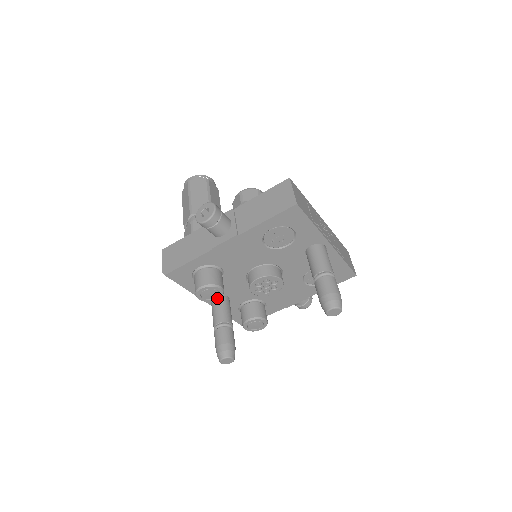
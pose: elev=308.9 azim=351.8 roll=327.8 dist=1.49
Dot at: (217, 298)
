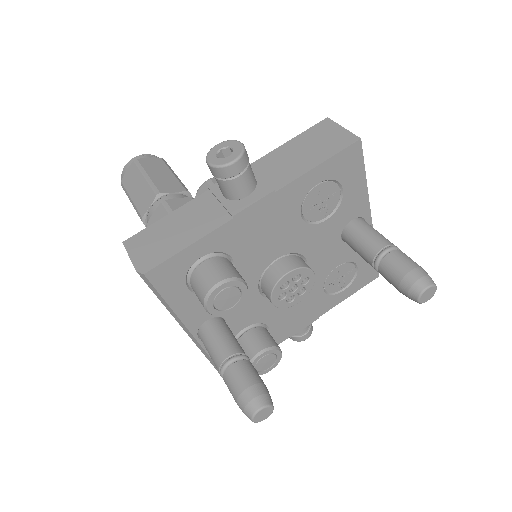
Dot at: (234, 307)
